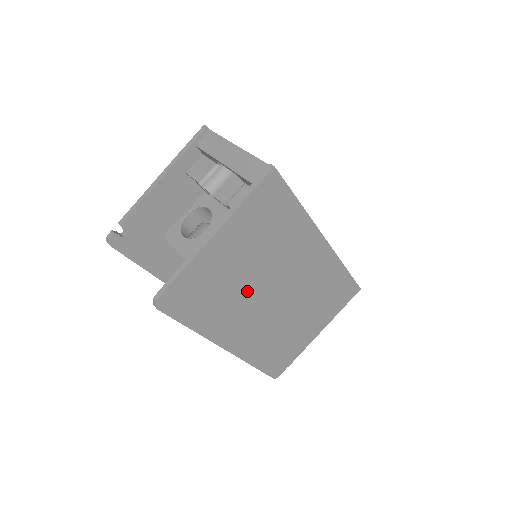
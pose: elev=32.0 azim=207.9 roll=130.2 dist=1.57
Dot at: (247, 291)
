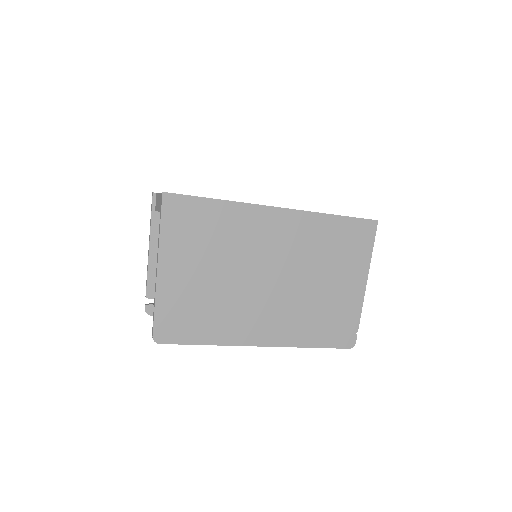
Dot at: (234, 291)
